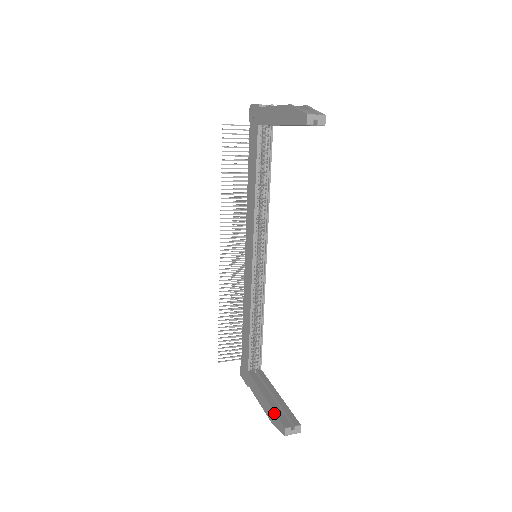
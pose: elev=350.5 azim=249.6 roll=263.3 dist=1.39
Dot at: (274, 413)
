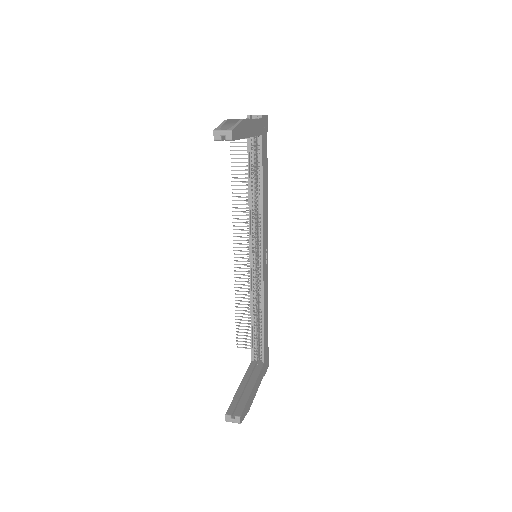
Dot at: (232, 400)
